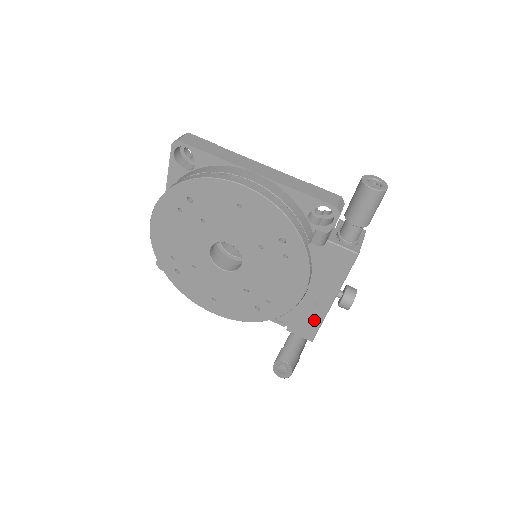
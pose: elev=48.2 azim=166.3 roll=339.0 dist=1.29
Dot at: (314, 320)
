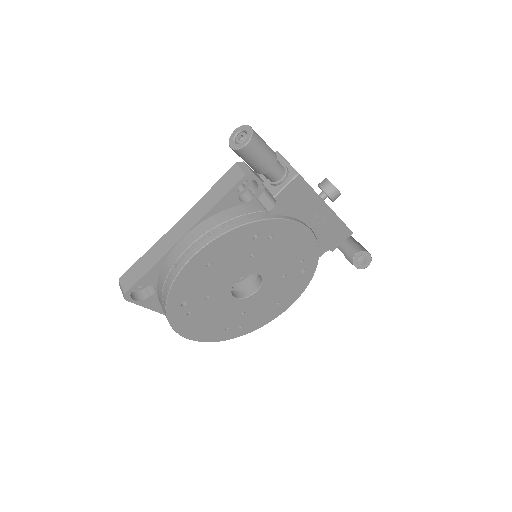
Dot at: (336, 227)
